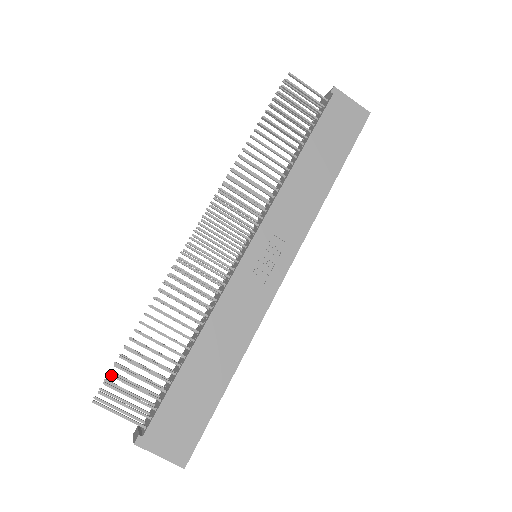
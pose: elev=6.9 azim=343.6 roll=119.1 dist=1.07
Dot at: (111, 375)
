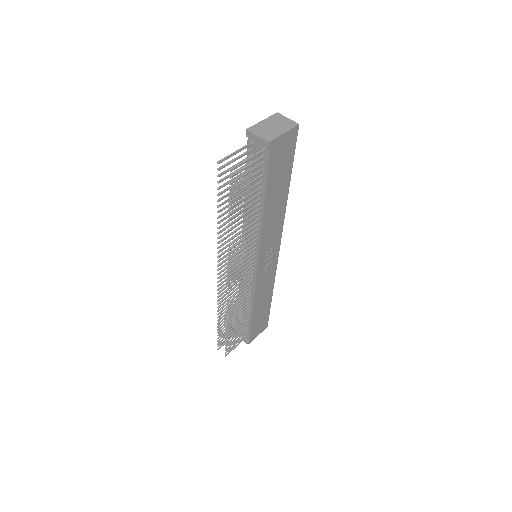
Dot at: (226, 348)
